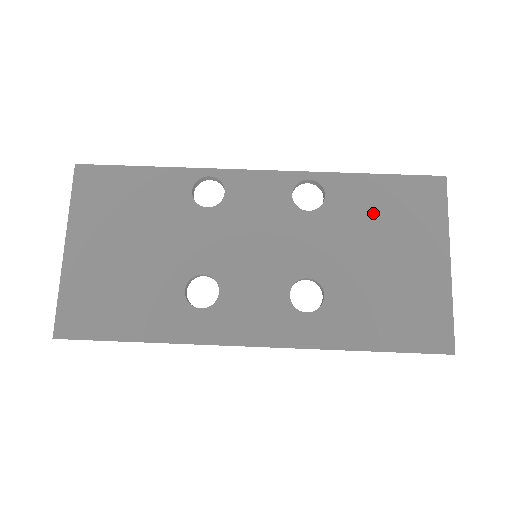
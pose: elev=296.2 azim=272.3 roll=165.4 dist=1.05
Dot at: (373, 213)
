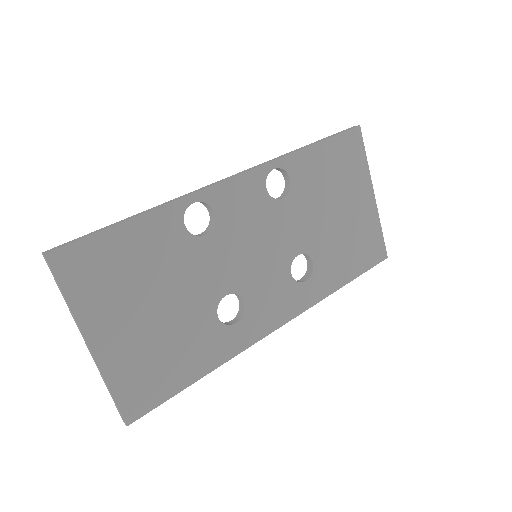
Dot at: (324, 179)
